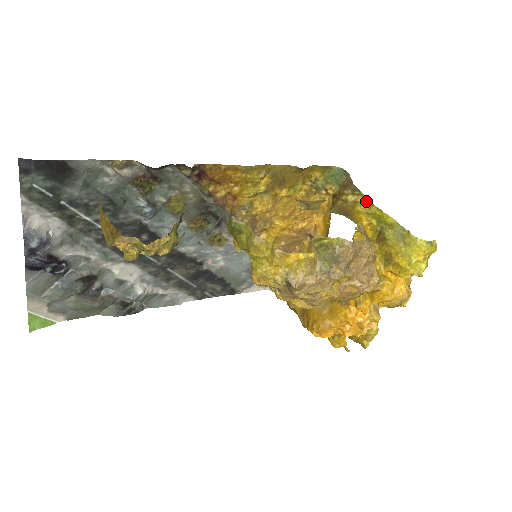
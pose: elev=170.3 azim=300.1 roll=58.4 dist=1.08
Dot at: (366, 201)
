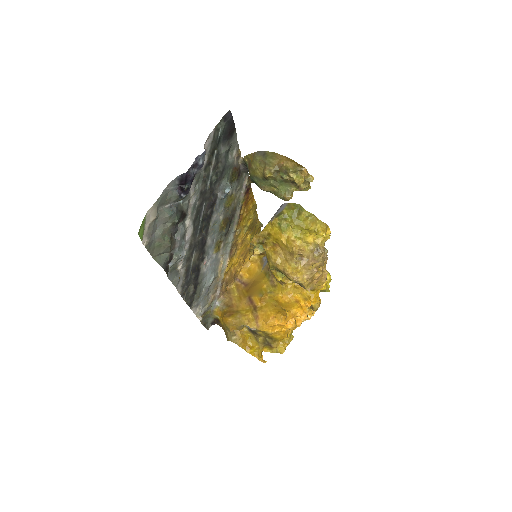
Dot at: occluded
